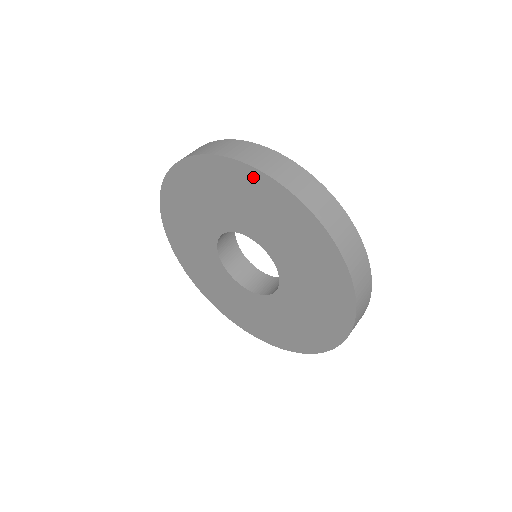
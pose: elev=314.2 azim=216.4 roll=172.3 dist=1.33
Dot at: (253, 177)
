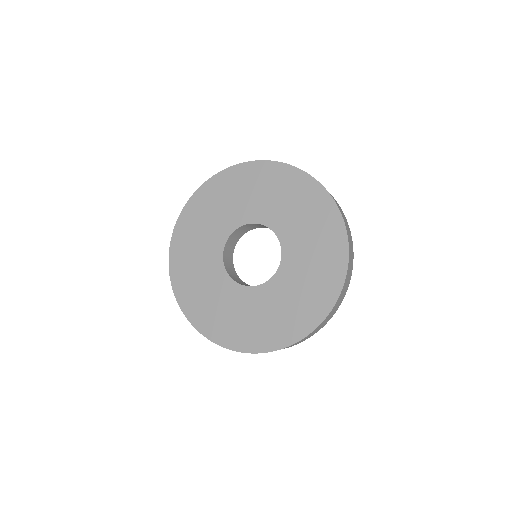
Dot at: (224, 177)
